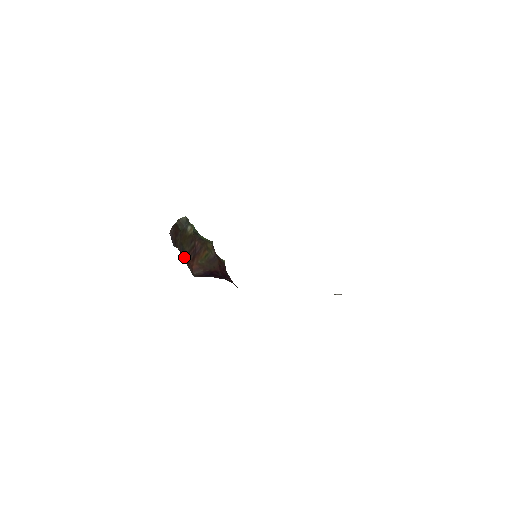
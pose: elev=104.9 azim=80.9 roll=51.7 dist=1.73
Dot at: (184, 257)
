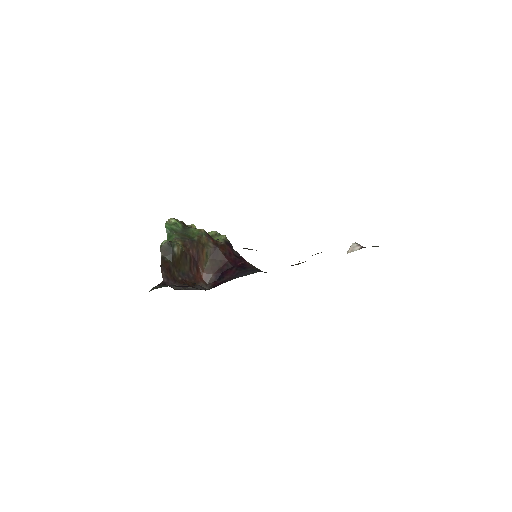
Dot at: (189, 280)
